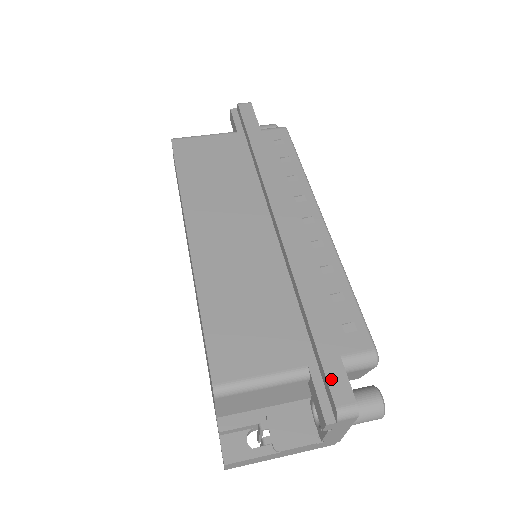
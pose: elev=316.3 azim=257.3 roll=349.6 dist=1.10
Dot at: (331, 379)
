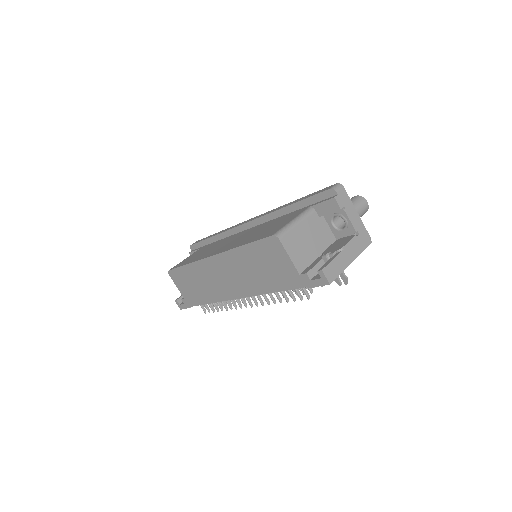
Dot at: (319, 192)
